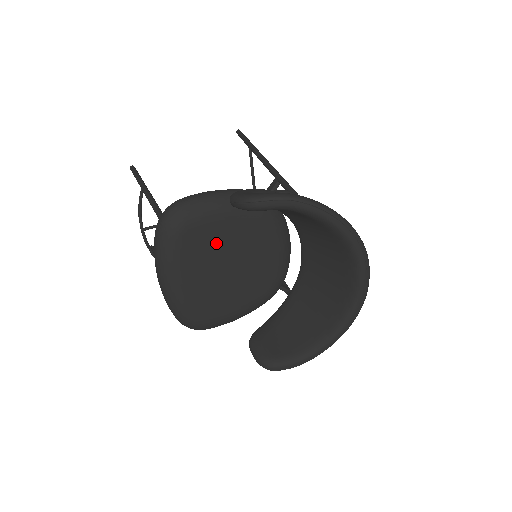
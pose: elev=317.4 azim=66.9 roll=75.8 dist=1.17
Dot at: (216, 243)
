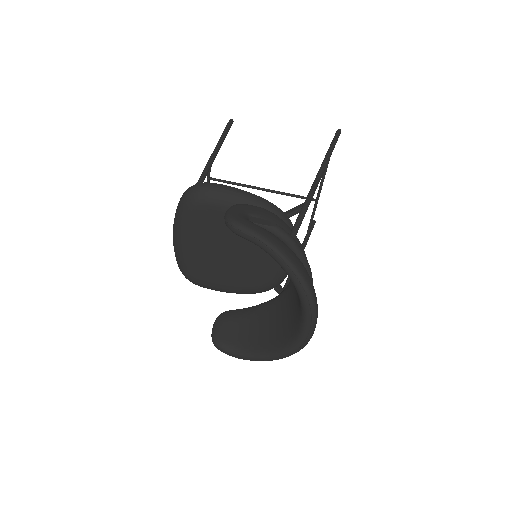
Dot at: (222, 230)
